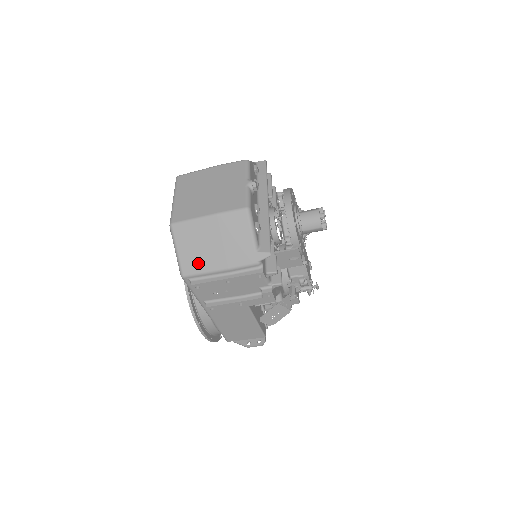
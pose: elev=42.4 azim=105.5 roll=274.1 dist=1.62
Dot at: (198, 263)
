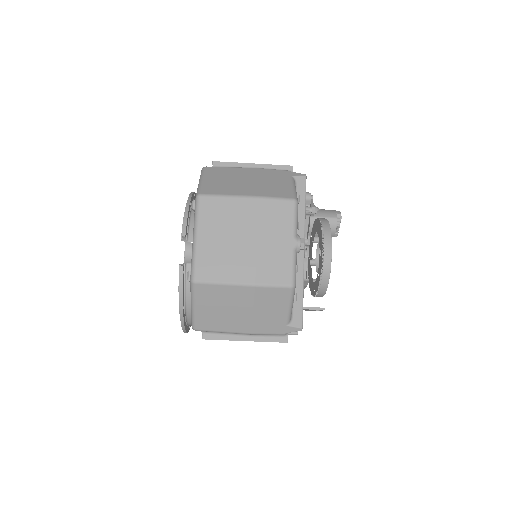
Dot at: (217, 323)
